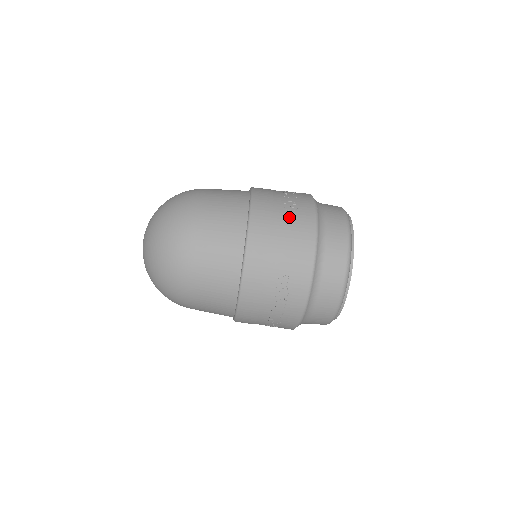
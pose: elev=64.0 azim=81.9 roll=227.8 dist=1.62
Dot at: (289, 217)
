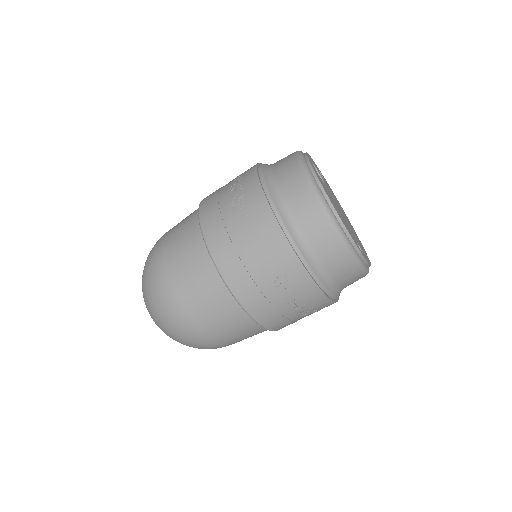
Dot at: (241, 218)
